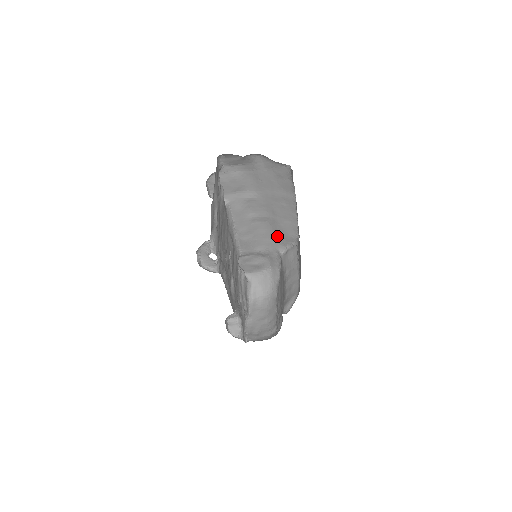
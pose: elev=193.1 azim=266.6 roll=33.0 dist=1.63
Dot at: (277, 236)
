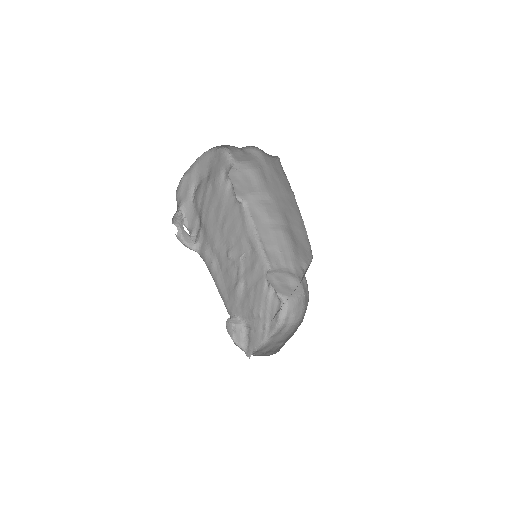
Dot at: (297, 250)
